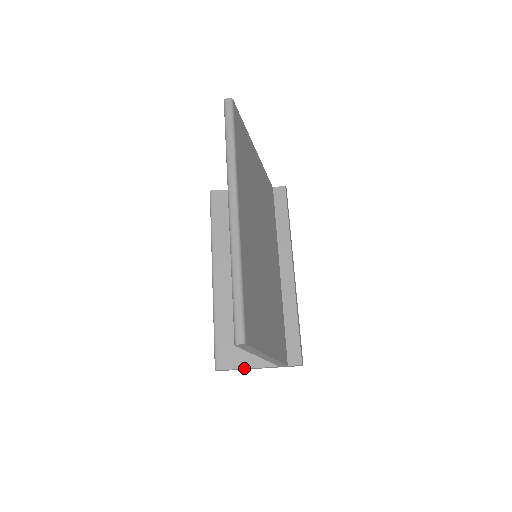
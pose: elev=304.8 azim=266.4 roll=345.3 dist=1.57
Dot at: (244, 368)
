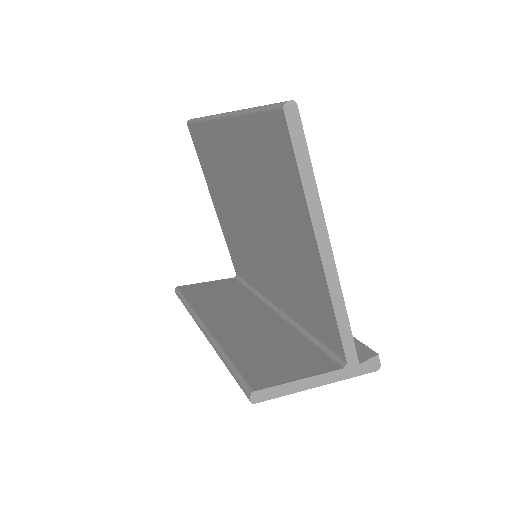
Dot at: (296, 380)
